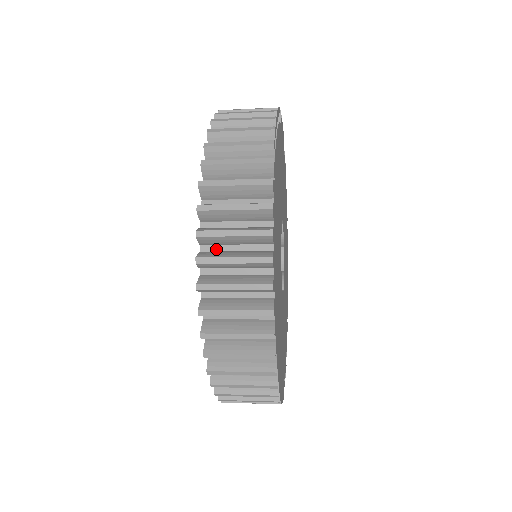
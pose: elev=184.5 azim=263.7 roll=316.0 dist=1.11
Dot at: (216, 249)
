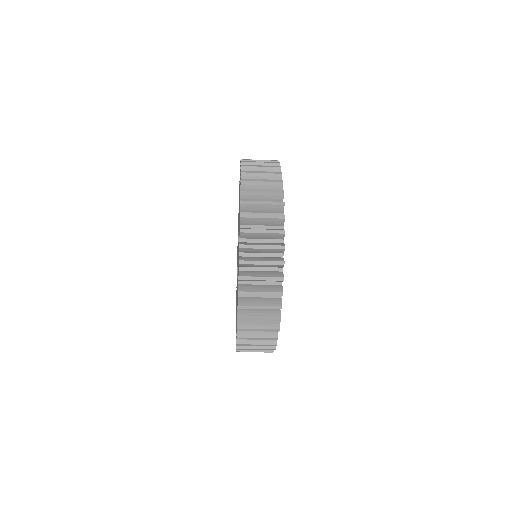
Dot at: occluded
